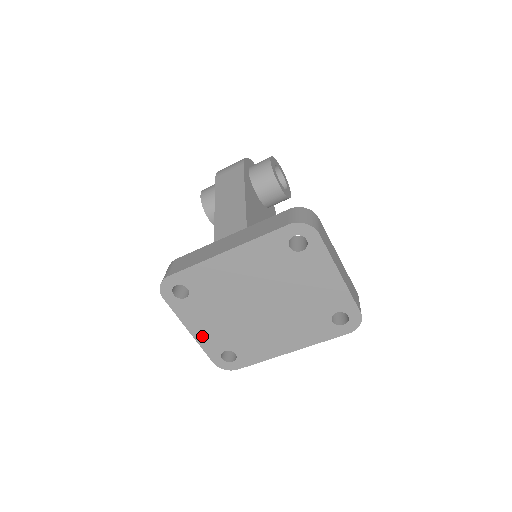
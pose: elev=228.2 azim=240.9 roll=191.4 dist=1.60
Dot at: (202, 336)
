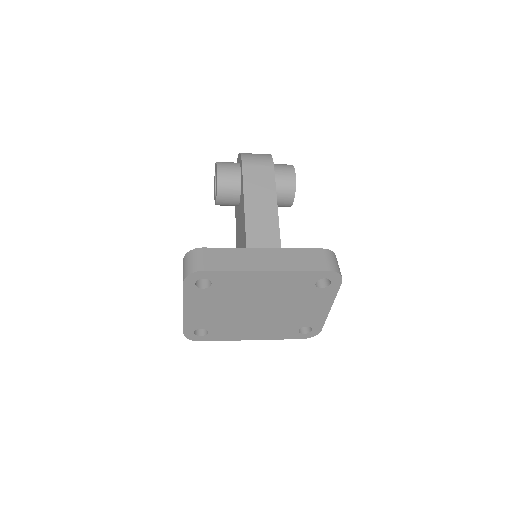
Dot at: (192, 315)
